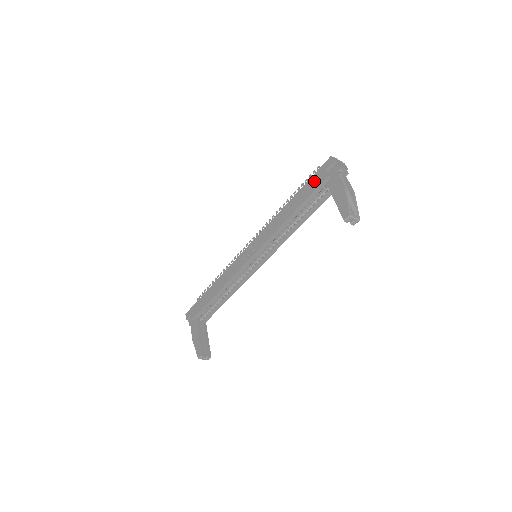
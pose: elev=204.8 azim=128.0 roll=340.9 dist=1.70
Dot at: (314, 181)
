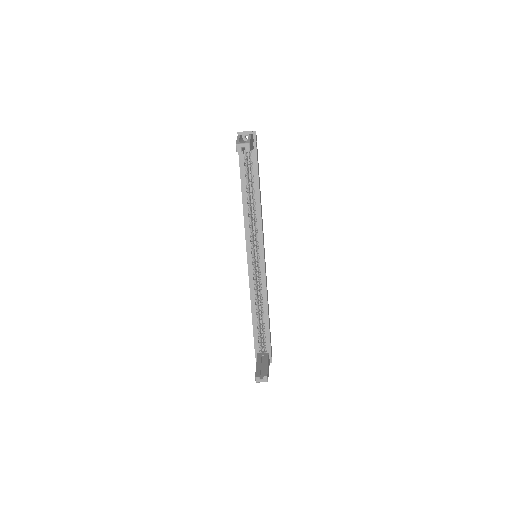
Dot at: occluded
